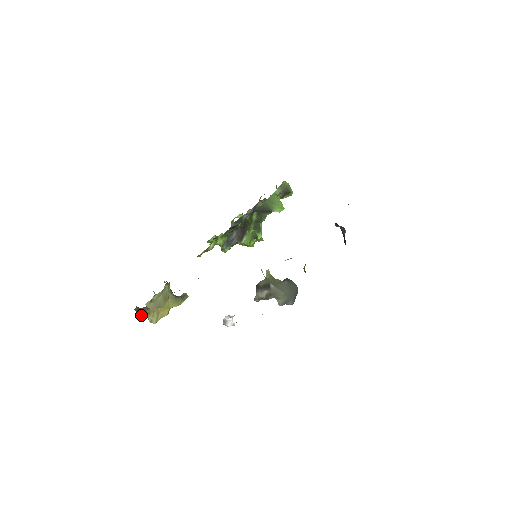
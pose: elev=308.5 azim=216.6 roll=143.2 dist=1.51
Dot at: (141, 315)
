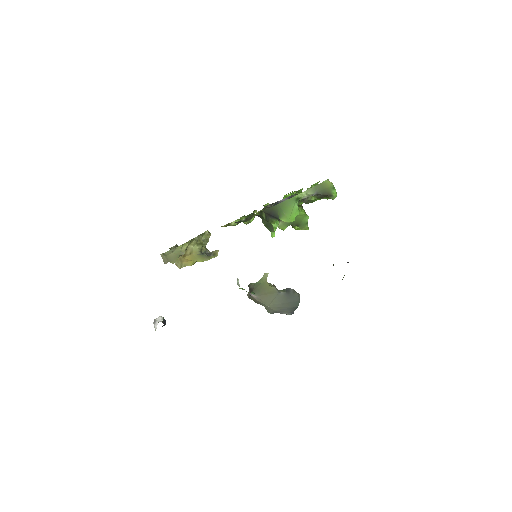
Dot at: occluded
